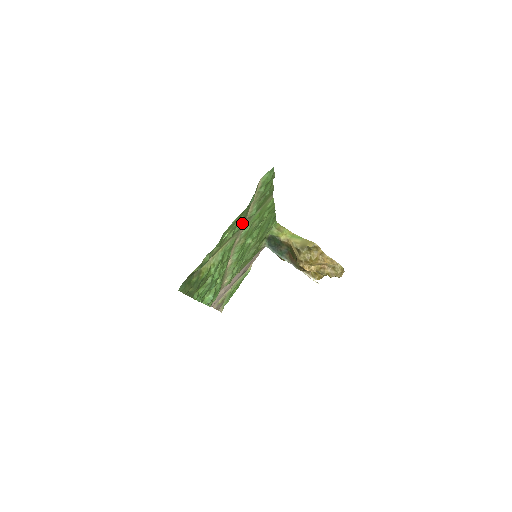
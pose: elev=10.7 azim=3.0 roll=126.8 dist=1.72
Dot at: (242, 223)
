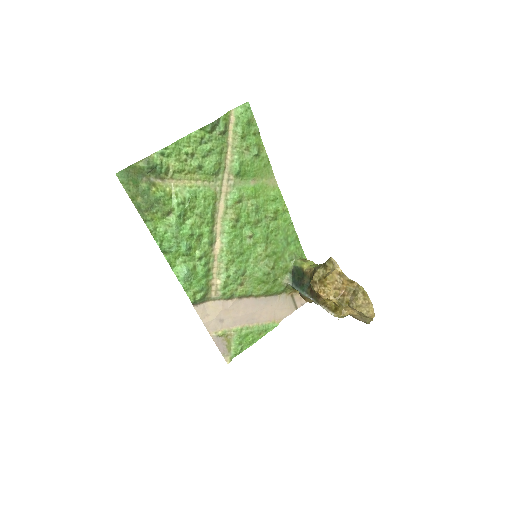
Dot at: (215, 162)
